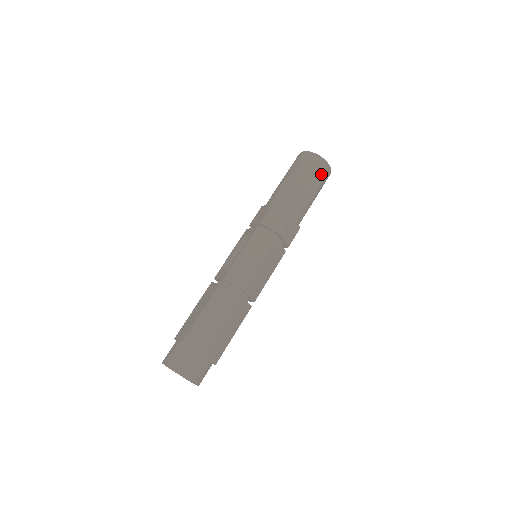
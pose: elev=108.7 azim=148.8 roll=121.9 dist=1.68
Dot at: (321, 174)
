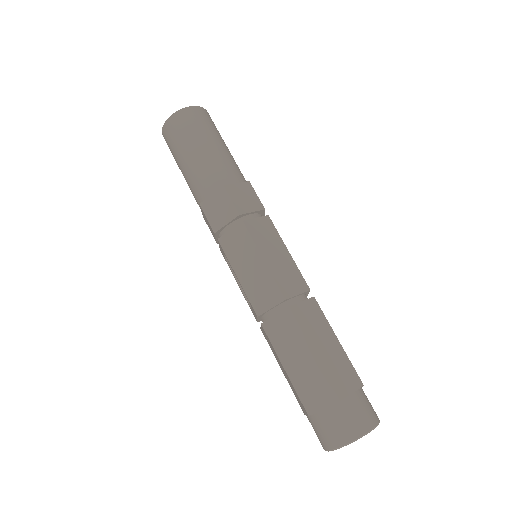
Dot at: (195, 123)
